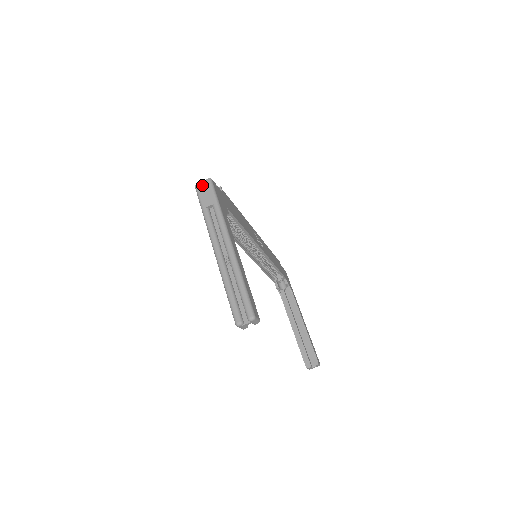
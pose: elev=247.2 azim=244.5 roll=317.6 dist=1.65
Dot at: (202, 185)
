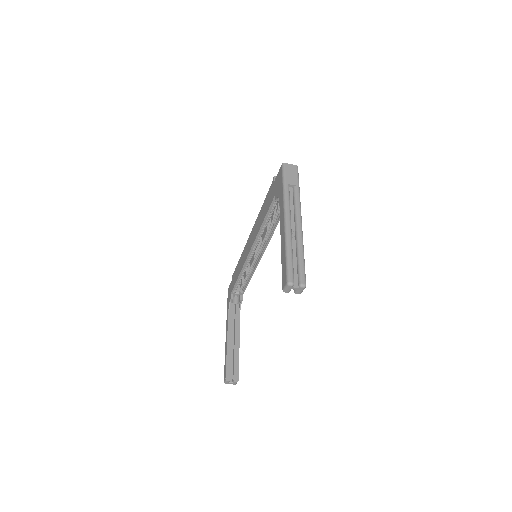
Dot at: (290, 167)
